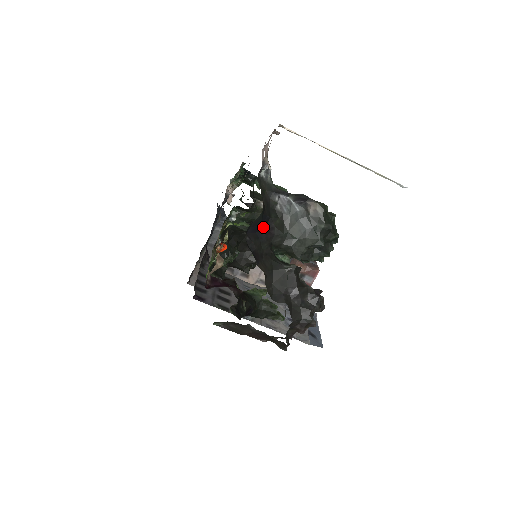
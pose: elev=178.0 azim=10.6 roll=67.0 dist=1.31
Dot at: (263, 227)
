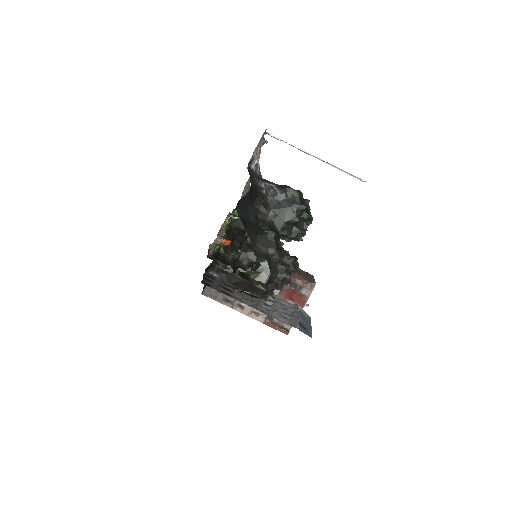
Dot at: (251, 203)
